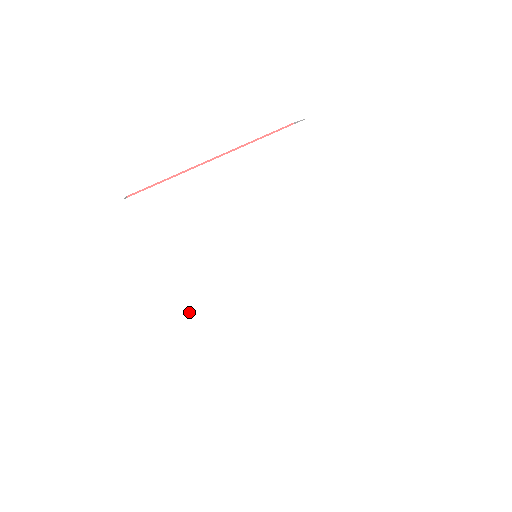
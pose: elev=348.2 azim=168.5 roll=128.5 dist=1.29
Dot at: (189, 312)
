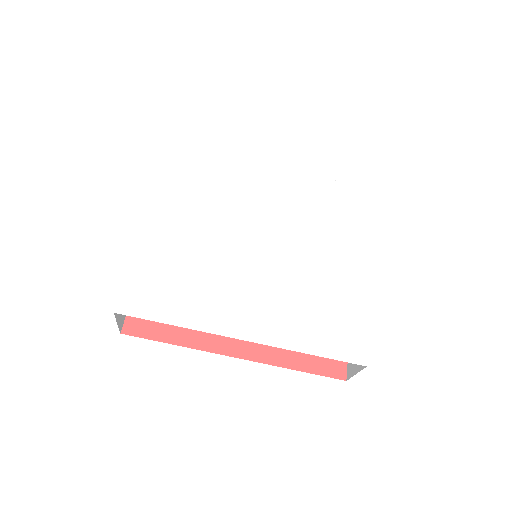
Dot at: (264, 332)
